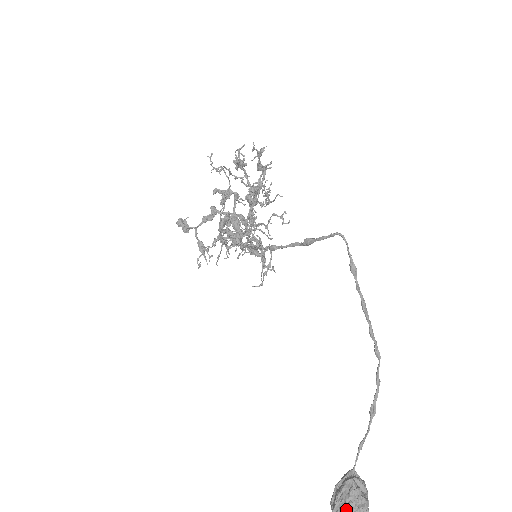
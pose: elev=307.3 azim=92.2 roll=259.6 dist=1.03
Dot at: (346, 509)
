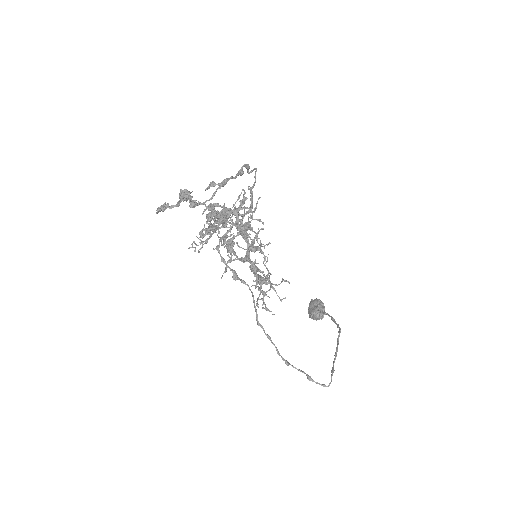
Dot at: occluded
